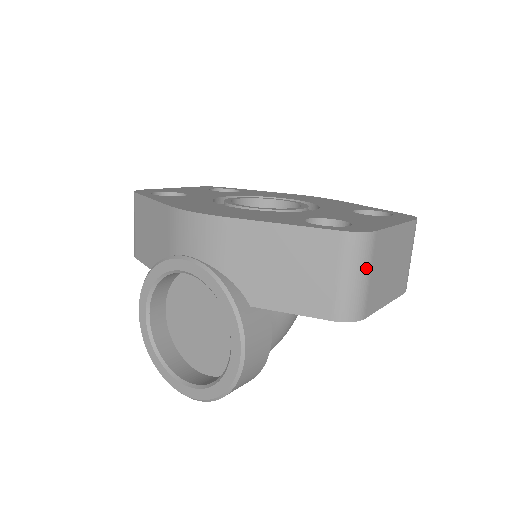
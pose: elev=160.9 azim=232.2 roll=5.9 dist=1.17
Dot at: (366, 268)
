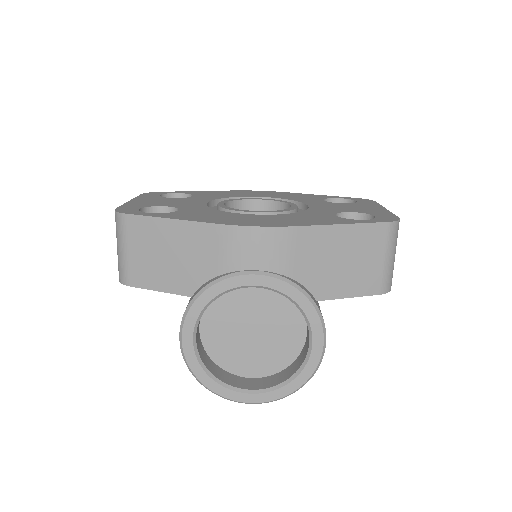
Dot at: occluded
